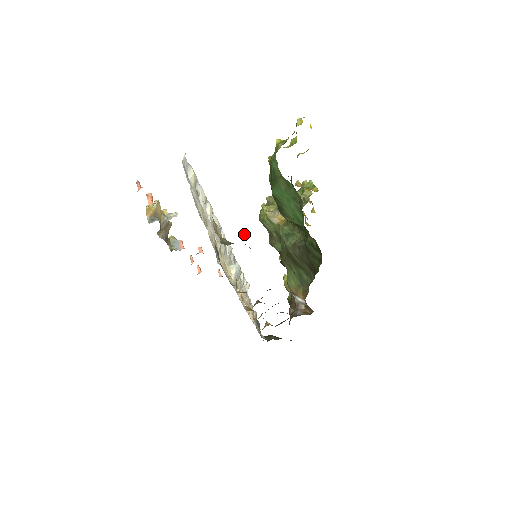
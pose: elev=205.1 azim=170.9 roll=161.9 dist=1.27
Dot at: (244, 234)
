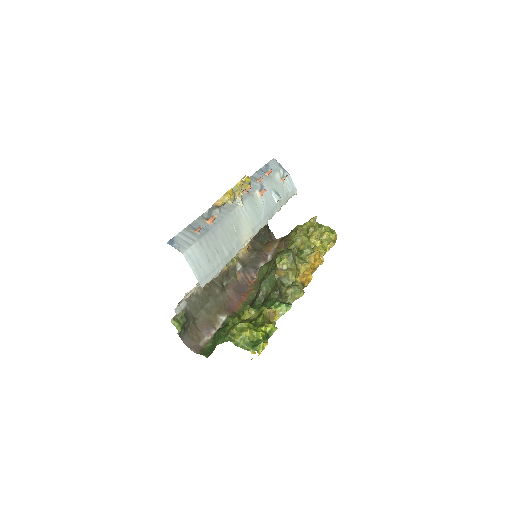
Dot at: (180, 331)
